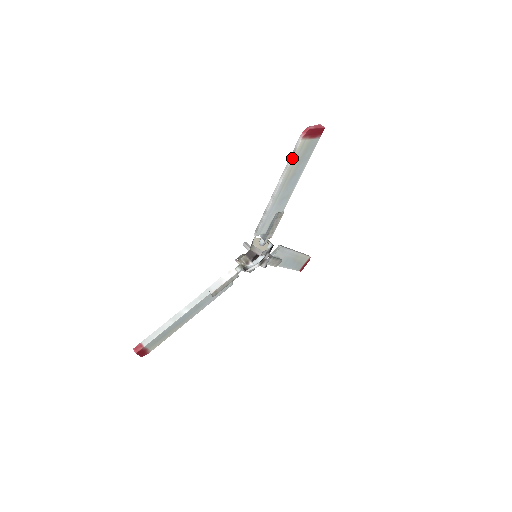
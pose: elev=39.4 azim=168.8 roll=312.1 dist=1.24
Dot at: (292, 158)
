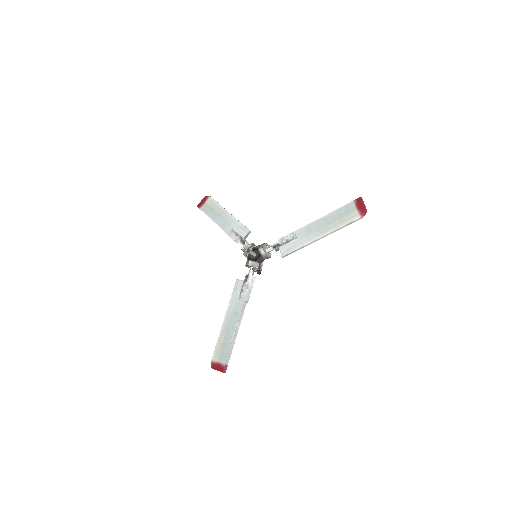
Dot at: occluded
